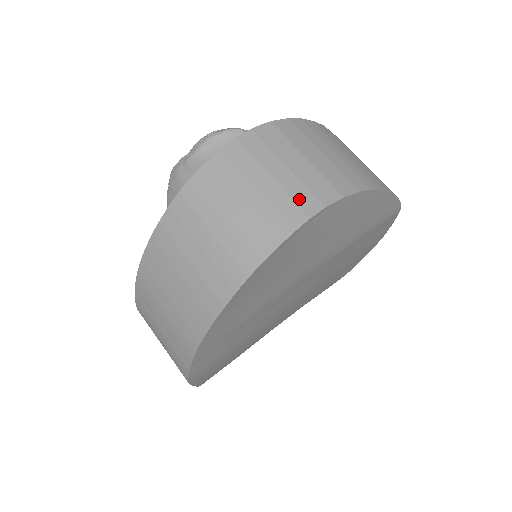
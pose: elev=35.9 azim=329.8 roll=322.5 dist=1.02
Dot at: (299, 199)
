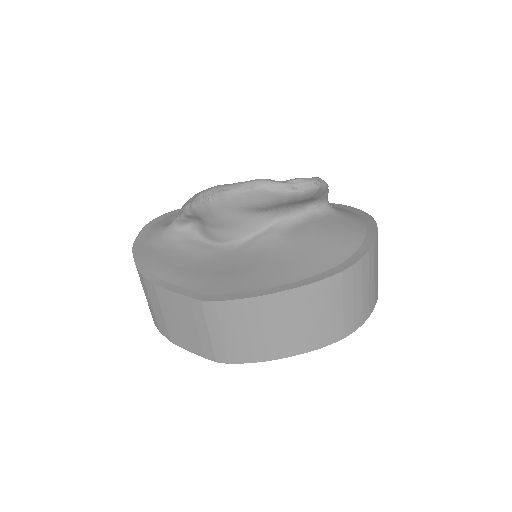
Dot at: (376, 294)
